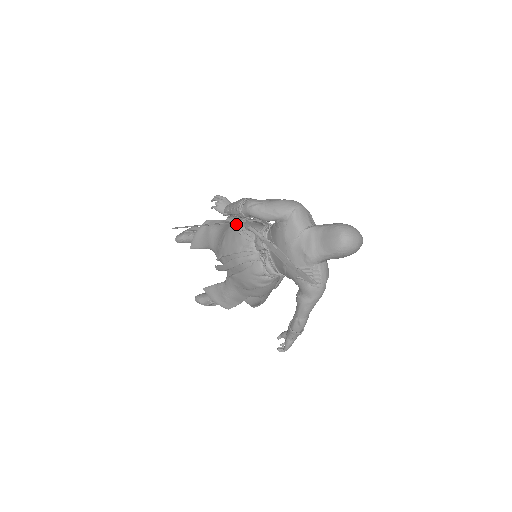
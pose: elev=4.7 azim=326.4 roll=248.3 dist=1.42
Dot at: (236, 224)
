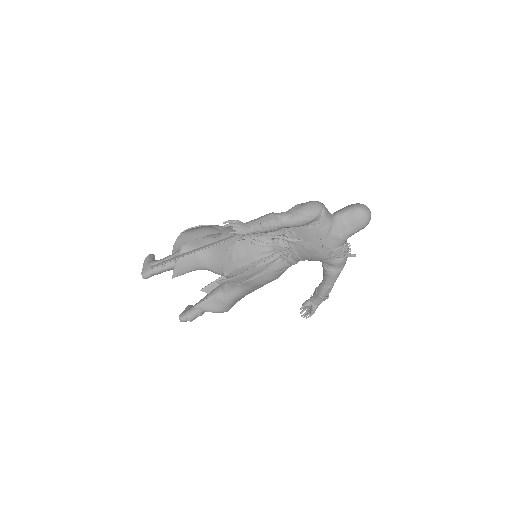
Dot at: (246, 238)
